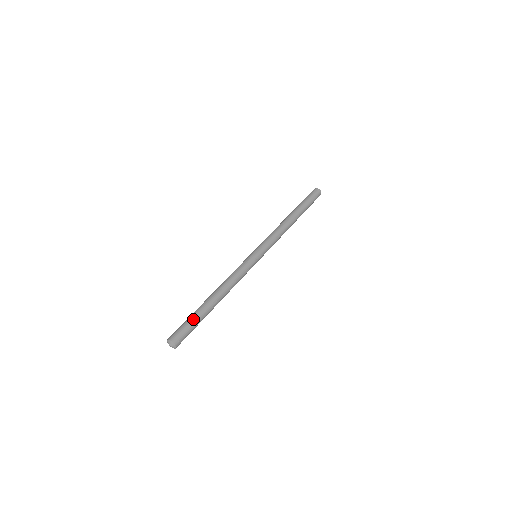
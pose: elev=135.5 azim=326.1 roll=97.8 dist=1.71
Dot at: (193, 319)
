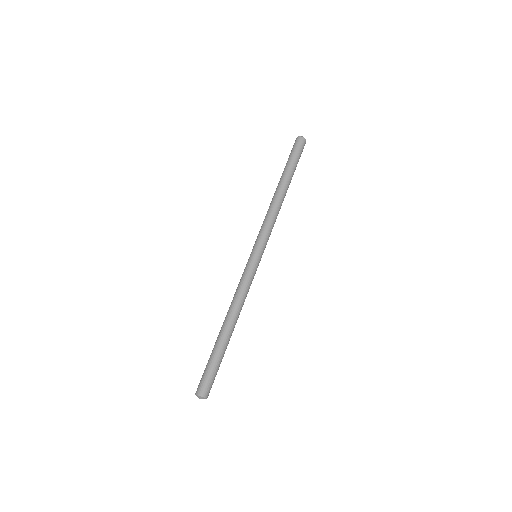
Dot at: (210, 361)
